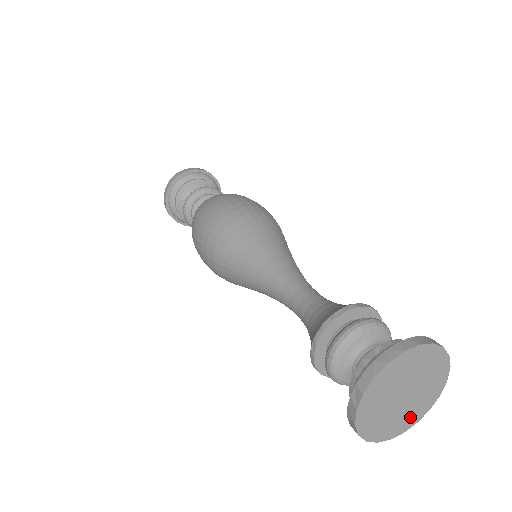
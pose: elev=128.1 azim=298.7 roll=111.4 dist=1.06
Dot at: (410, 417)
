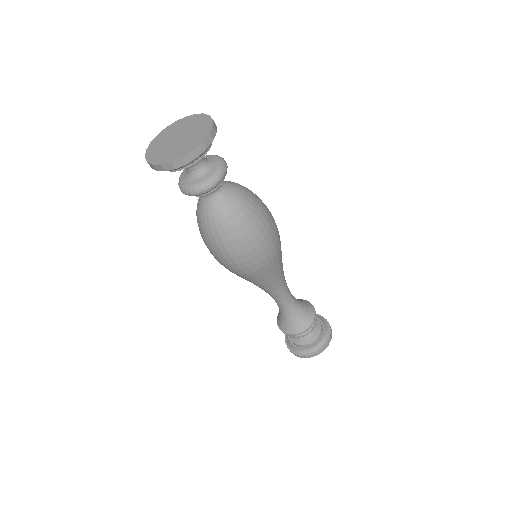
Dot at: occluded
